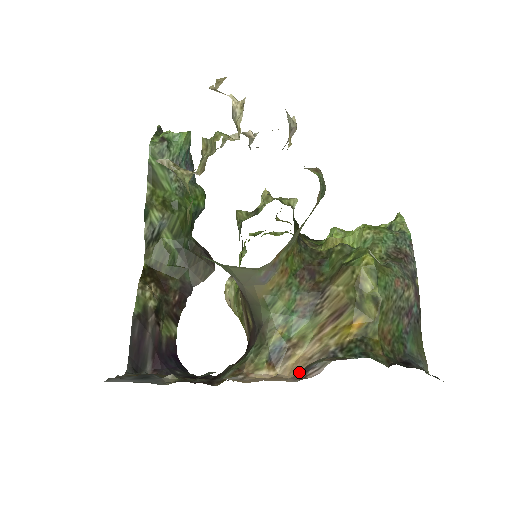
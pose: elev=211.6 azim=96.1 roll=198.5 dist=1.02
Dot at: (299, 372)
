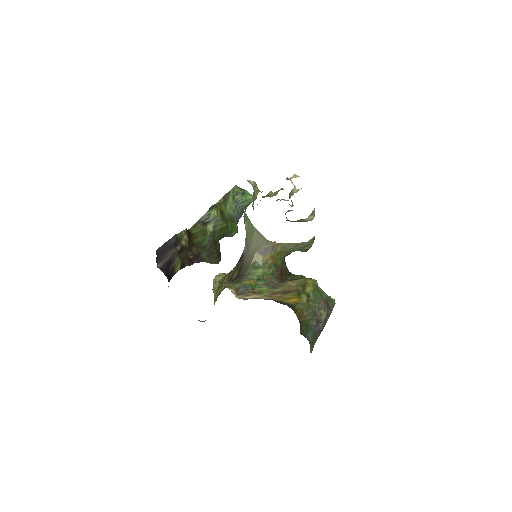
Dot at: occluded
